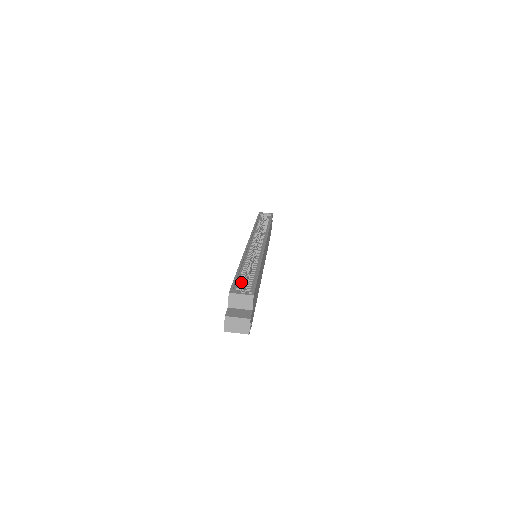
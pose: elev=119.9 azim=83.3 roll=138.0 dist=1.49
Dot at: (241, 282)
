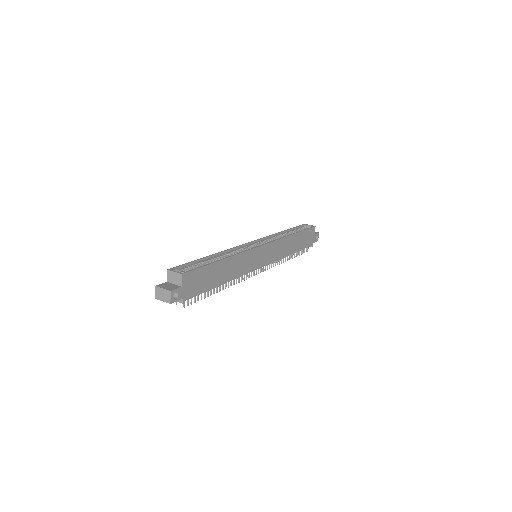
Dot at: (193, 266)
